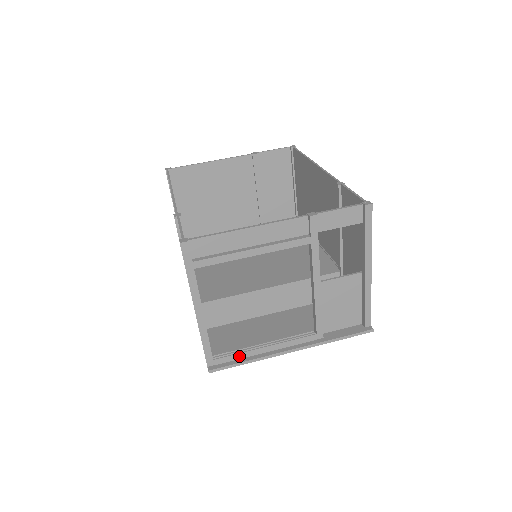
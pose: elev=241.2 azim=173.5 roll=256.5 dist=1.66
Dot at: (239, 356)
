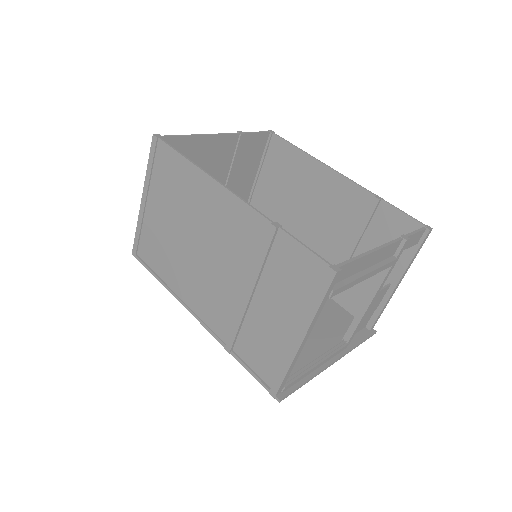
Dot at: (301, 378)
